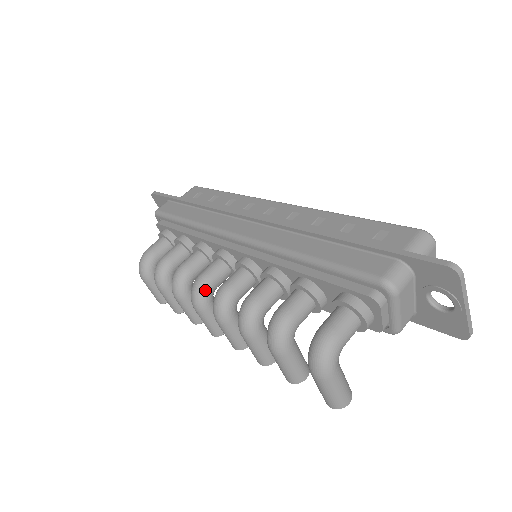
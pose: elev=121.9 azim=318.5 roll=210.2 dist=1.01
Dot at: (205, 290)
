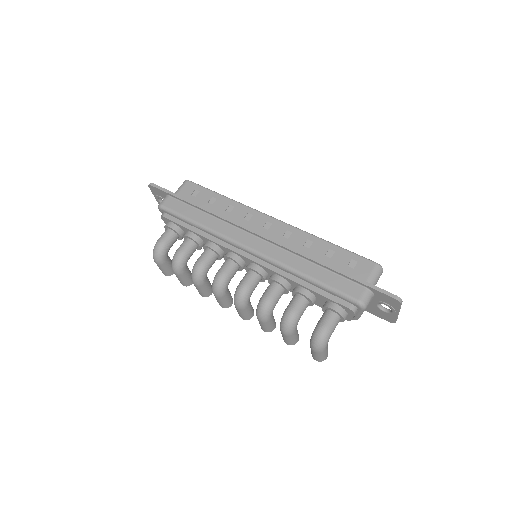
Dot at: (225, 285)
